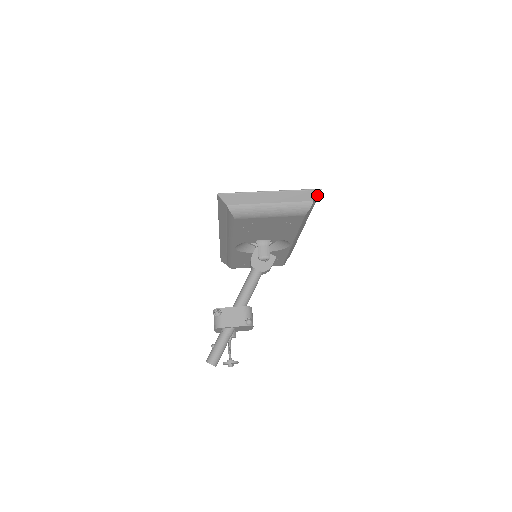
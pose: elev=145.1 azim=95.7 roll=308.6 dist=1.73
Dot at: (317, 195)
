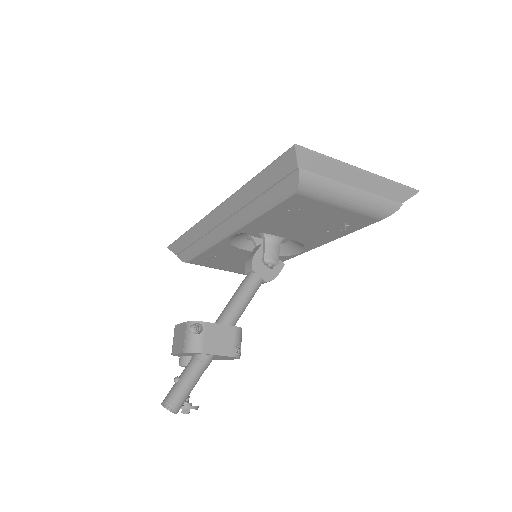
Dot at: (409, 197)
